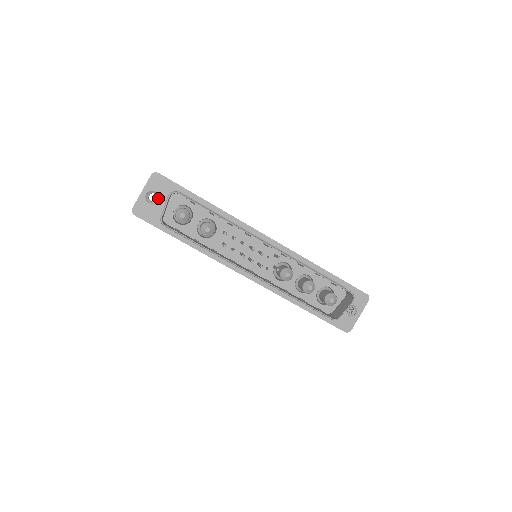
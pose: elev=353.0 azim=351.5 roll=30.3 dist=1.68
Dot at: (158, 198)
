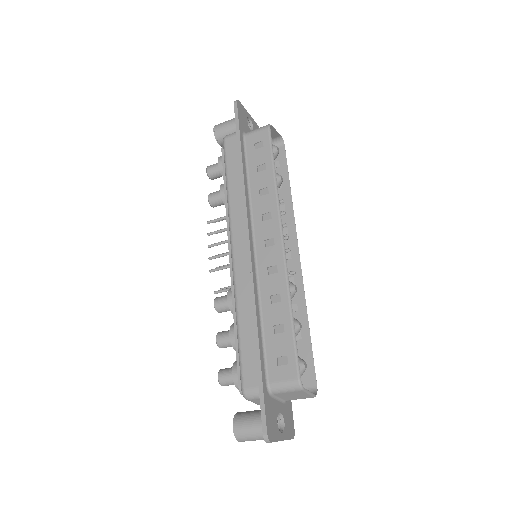
Dot at: occluded
